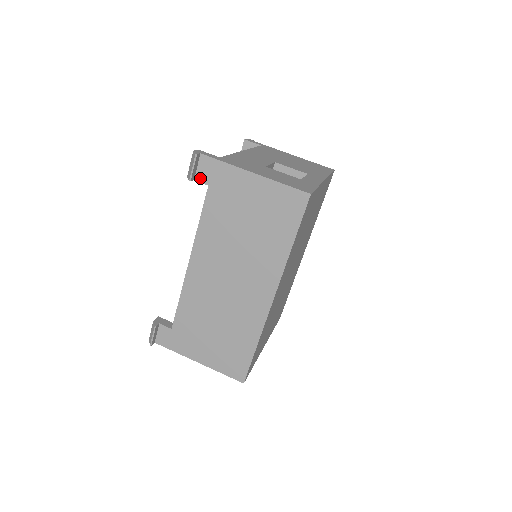
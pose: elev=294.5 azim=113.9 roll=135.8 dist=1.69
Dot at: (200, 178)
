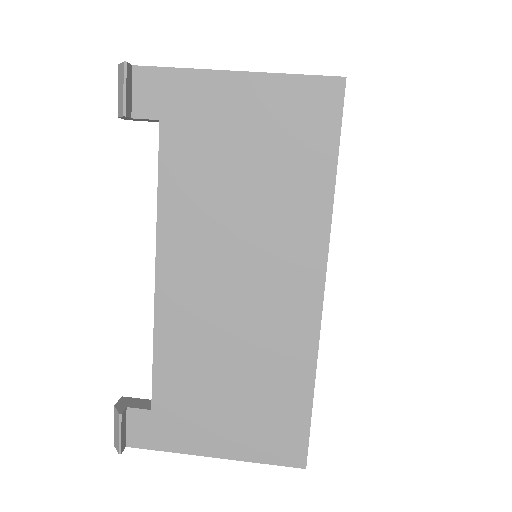
Dot at: (141, 111)
